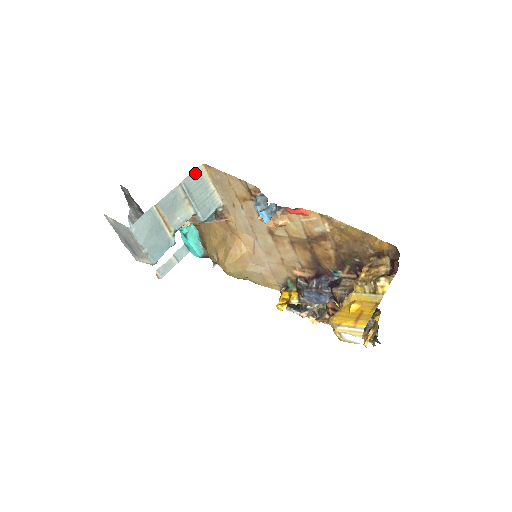
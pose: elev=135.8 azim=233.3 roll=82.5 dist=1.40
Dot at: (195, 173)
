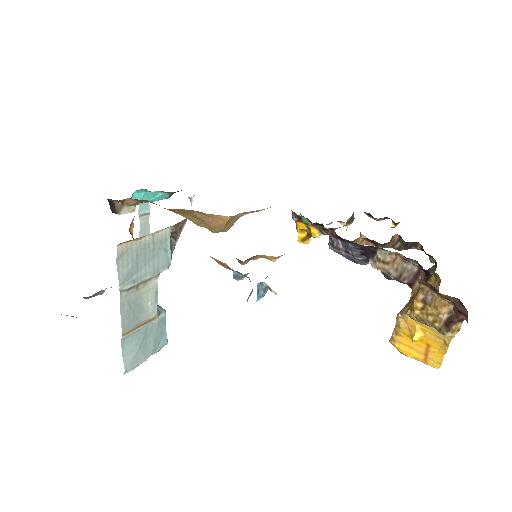
Dot at: (120, 260)
